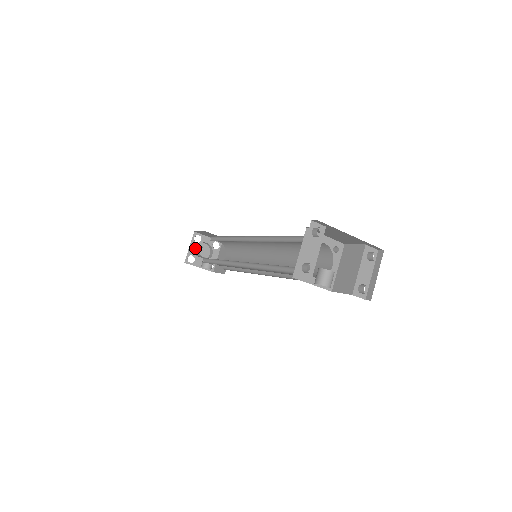
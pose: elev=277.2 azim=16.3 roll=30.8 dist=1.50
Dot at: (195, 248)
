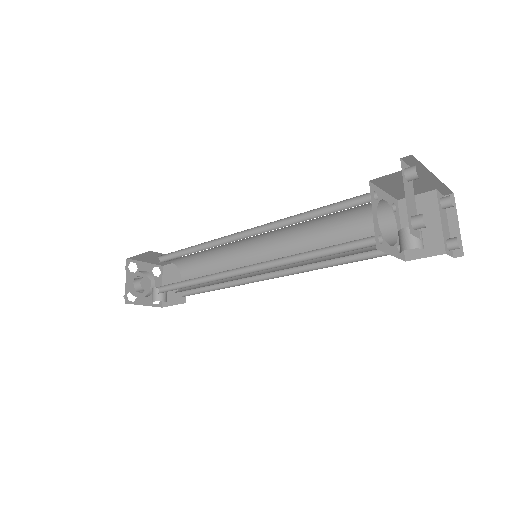
Dot at: occluded
